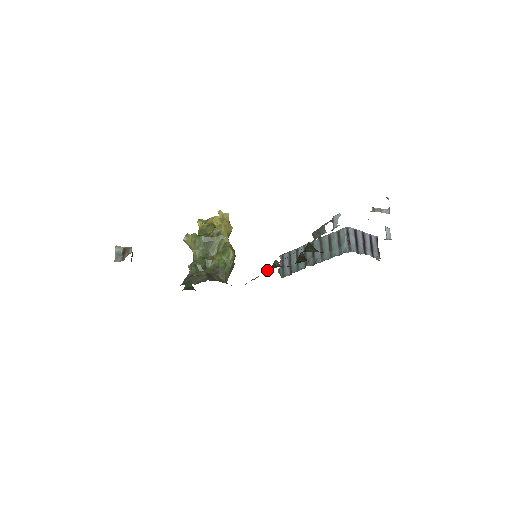
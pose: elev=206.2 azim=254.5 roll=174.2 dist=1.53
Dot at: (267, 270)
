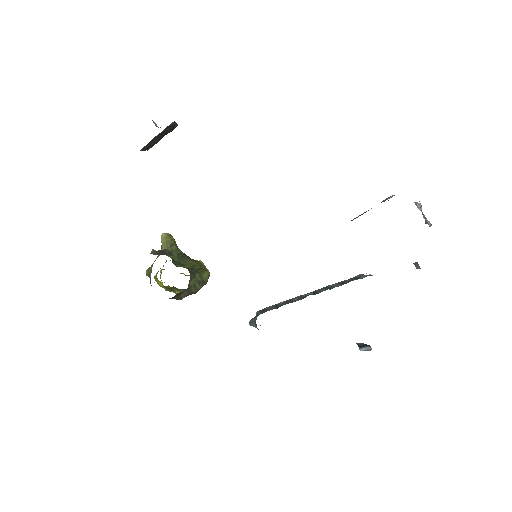
Dot at: occluded
